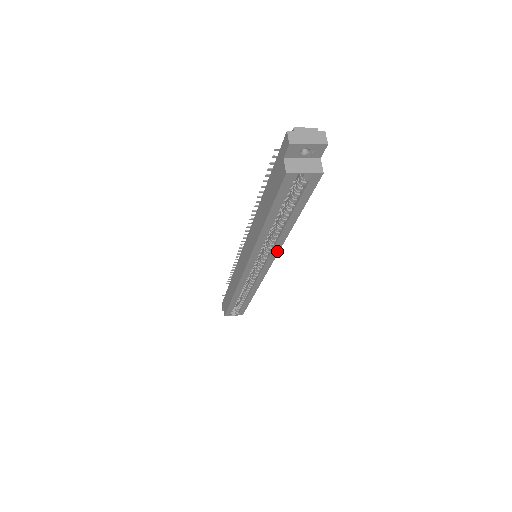
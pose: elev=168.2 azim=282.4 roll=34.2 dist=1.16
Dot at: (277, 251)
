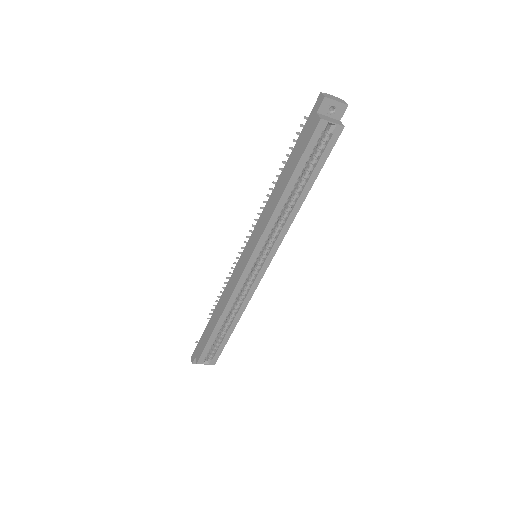
Dot at: (282, 237)
